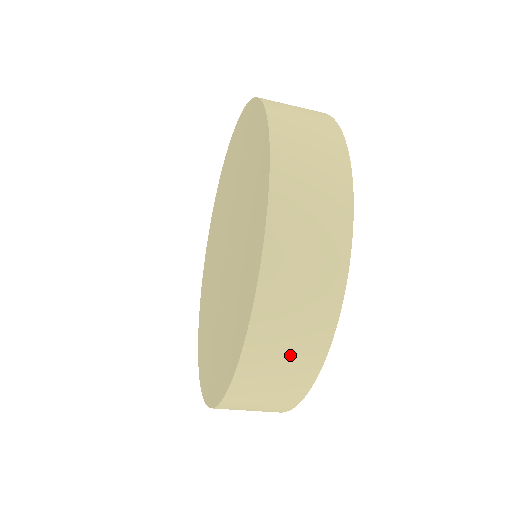
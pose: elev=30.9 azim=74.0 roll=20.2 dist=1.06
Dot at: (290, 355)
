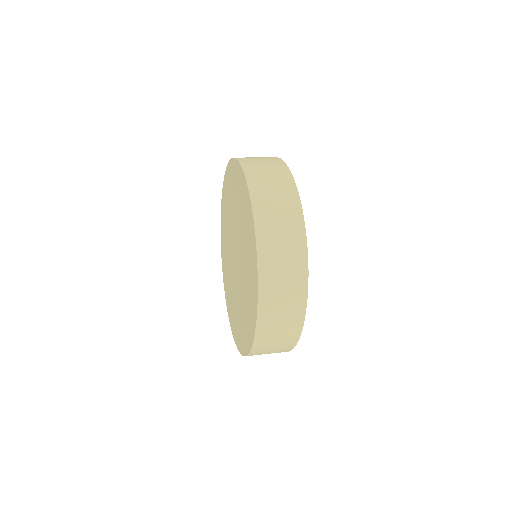
Dot at: occluded
